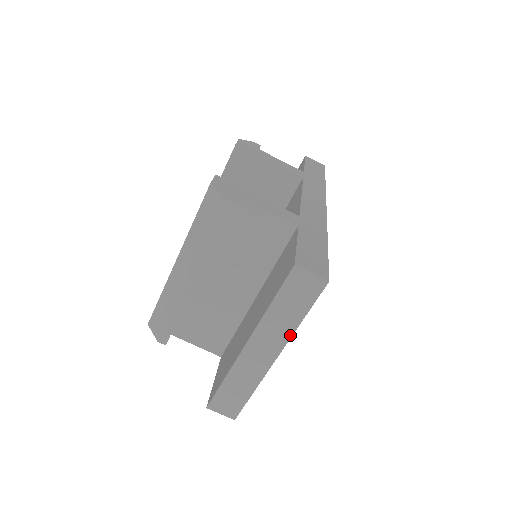
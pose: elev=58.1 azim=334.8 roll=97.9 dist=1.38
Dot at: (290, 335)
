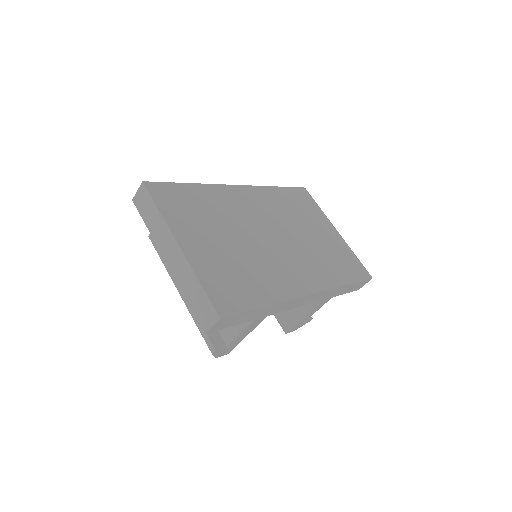
Dot at: (166, 225)
